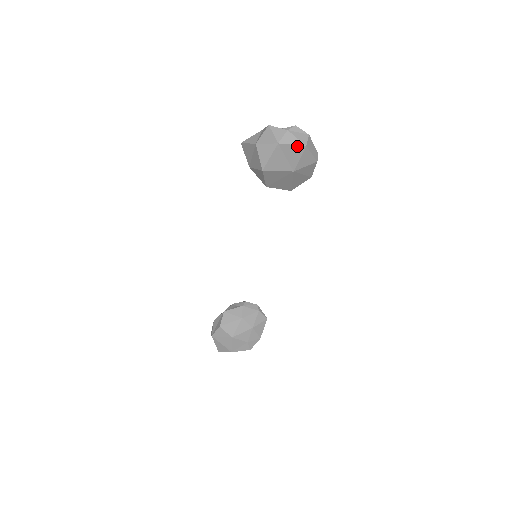
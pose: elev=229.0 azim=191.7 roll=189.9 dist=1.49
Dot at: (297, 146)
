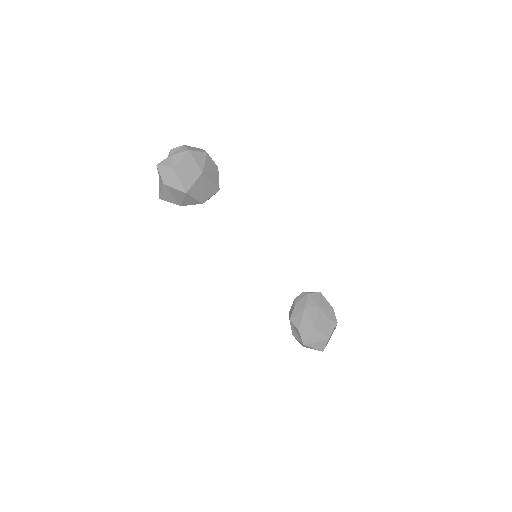
Dot at: (184, 156)
